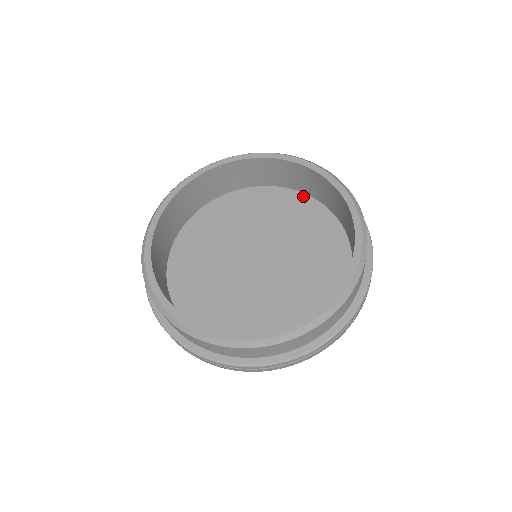
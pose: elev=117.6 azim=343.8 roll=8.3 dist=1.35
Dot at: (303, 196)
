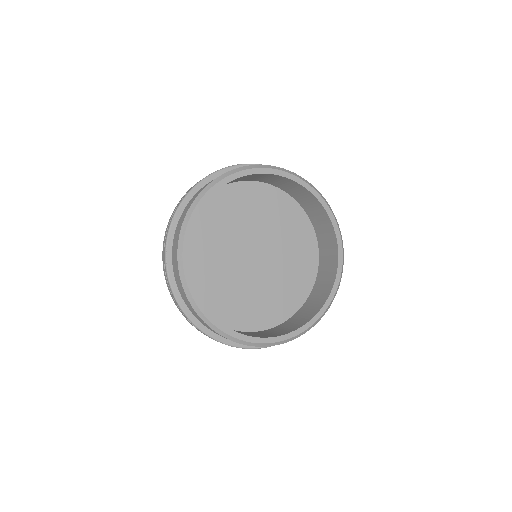
Dot at: (316, 250)
